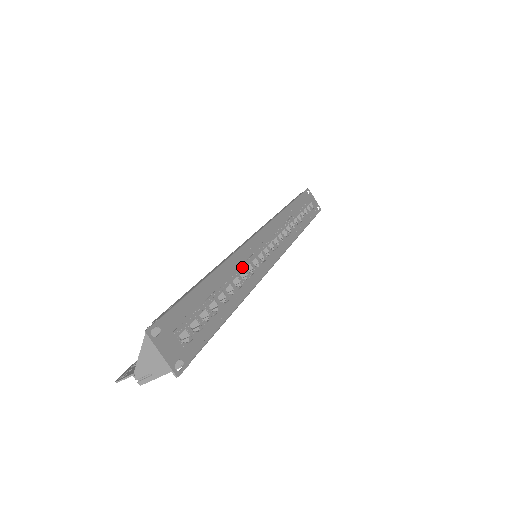
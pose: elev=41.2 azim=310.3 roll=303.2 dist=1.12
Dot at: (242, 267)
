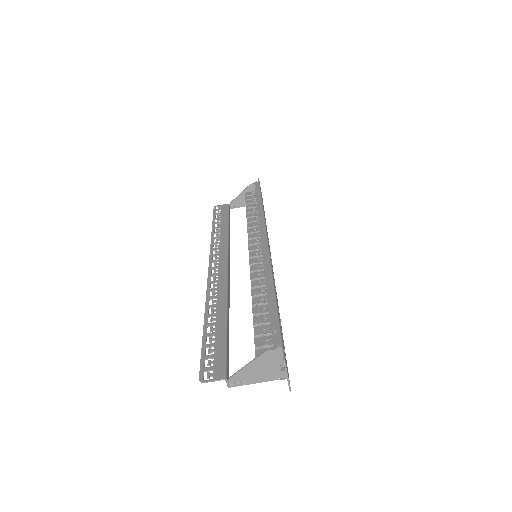
Dot at: occluded
